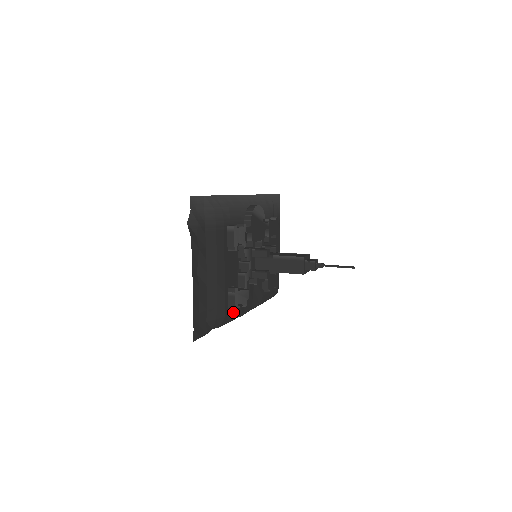
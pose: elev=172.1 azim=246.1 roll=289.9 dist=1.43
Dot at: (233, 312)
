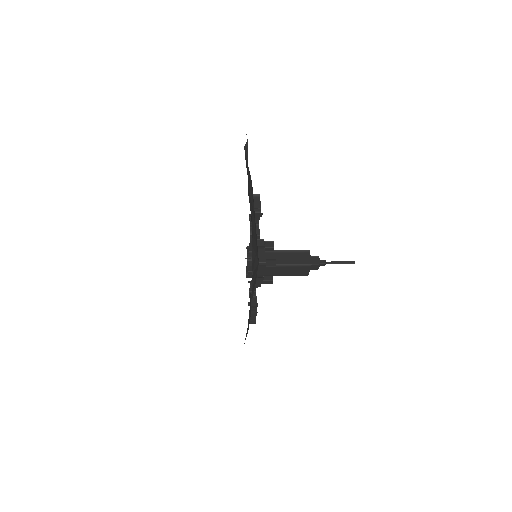
Dot at: (256, 274)
